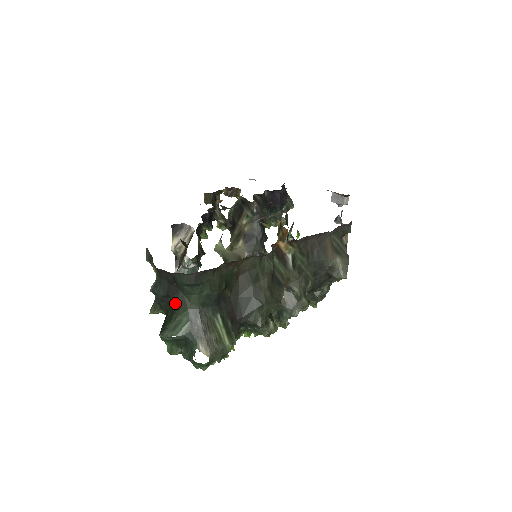
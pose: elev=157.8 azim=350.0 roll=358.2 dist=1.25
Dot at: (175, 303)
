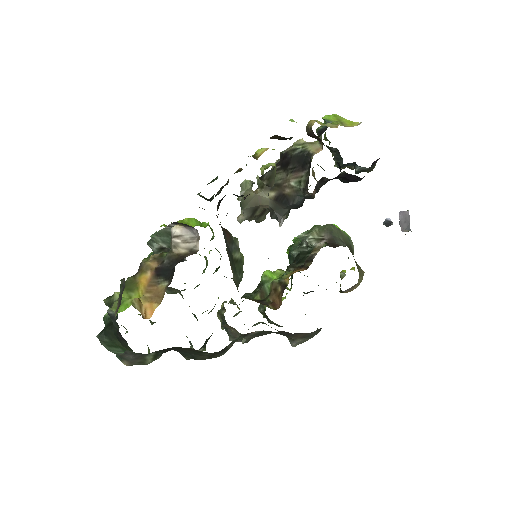
Dot at: (119, 340)
